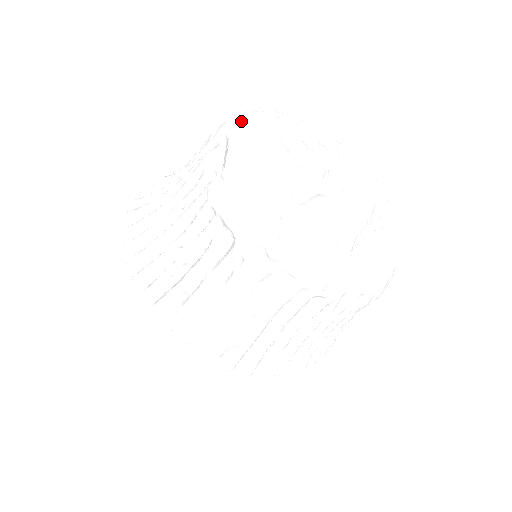
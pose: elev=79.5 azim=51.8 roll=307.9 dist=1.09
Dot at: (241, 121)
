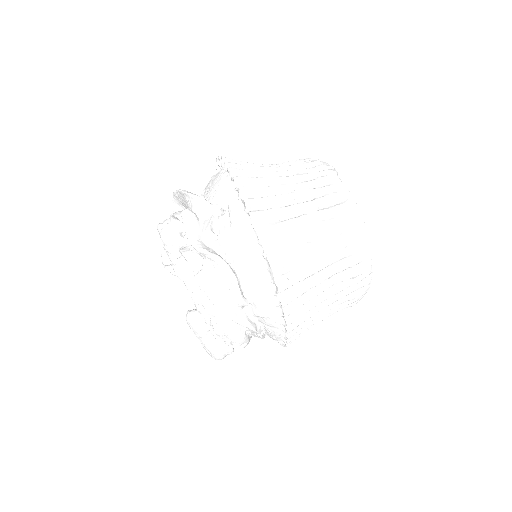
Dot at: occluded
